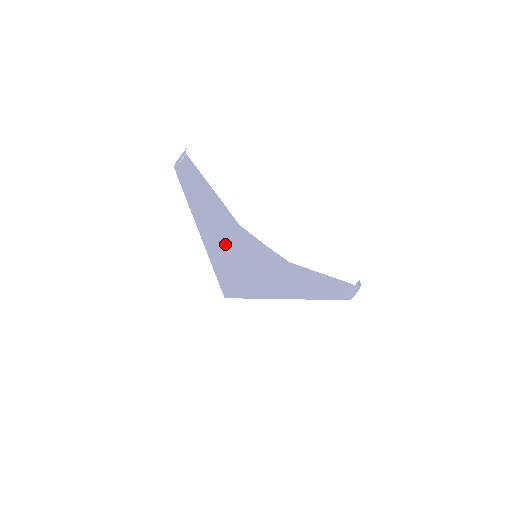
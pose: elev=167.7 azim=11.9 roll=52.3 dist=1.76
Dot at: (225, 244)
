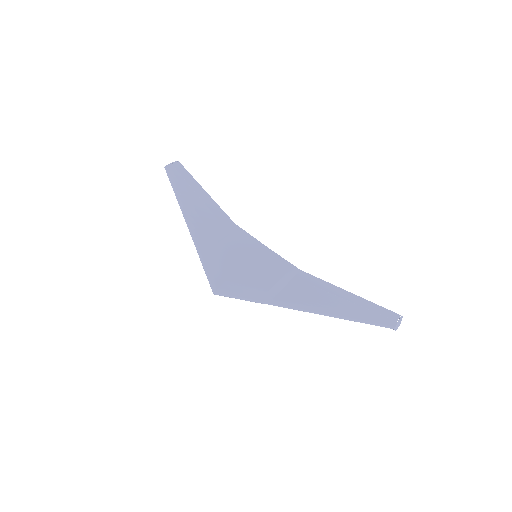
Dot at: (216, 235)
